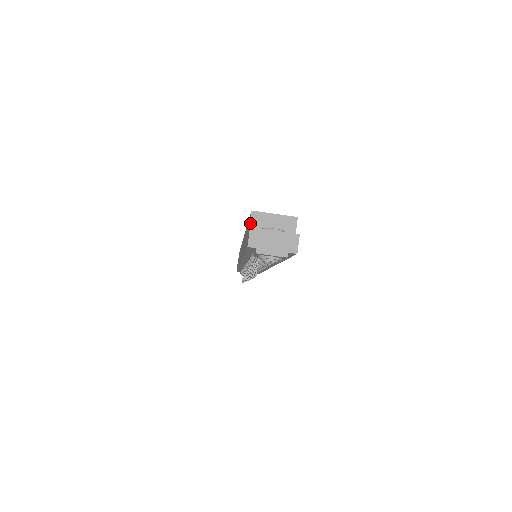
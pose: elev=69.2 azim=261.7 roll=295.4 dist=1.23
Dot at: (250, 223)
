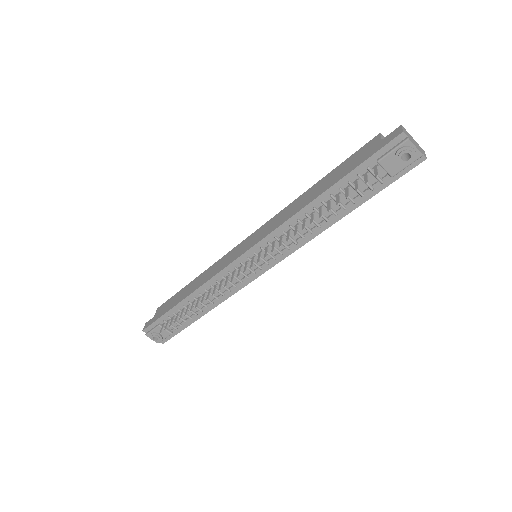
Dot at: (381, 137)
